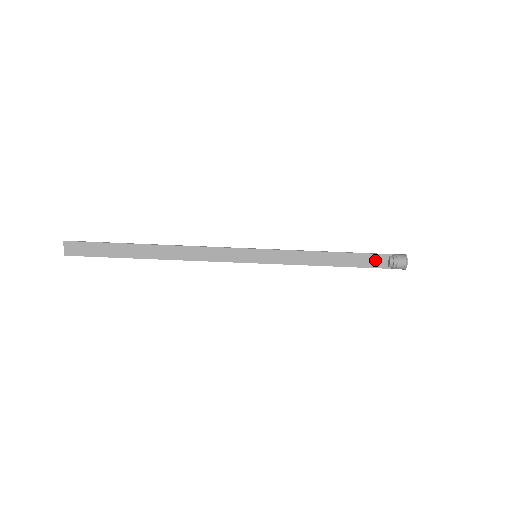
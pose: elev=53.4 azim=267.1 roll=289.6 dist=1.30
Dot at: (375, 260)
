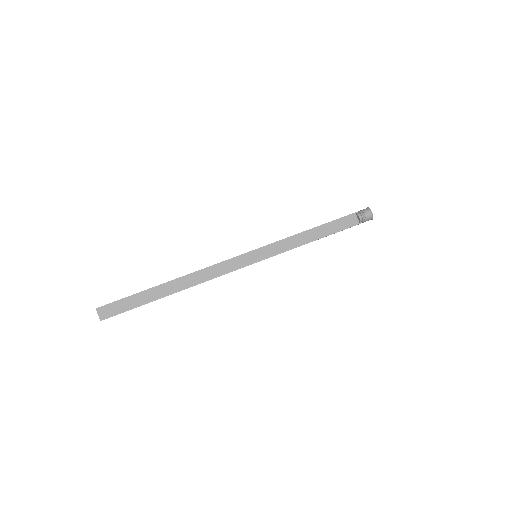
Dot at: (347, 221)
